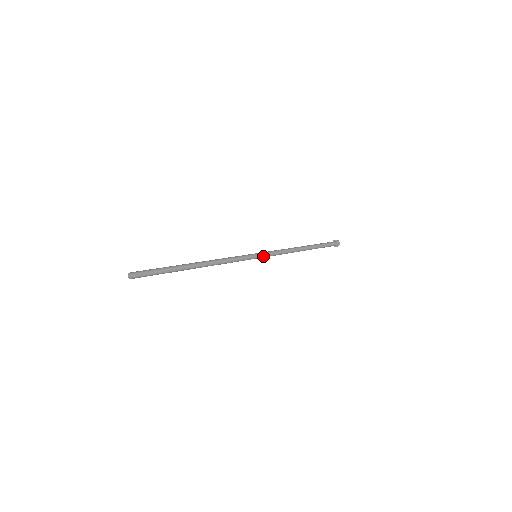
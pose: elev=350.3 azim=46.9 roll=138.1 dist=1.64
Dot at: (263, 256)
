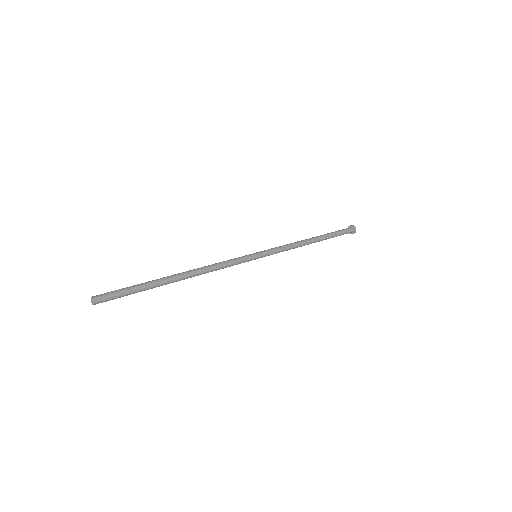
Dot at: (264, 256)
